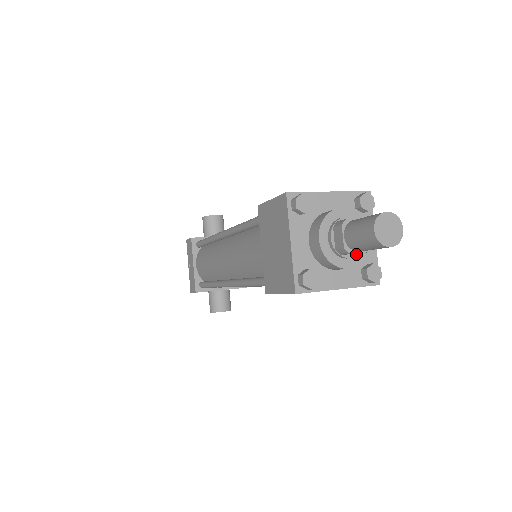
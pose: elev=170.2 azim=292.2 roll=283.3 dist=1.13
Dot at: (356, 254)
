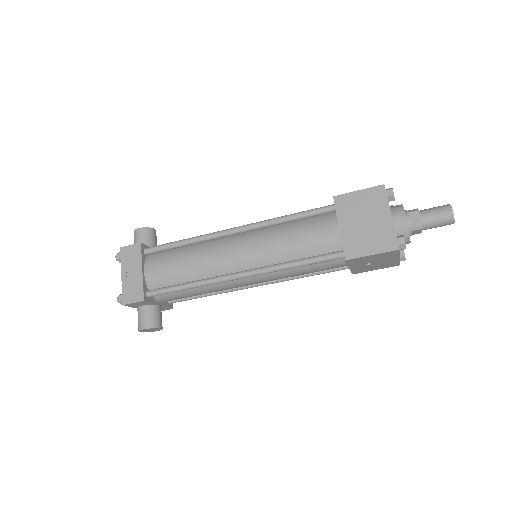
Dot at: occluded
